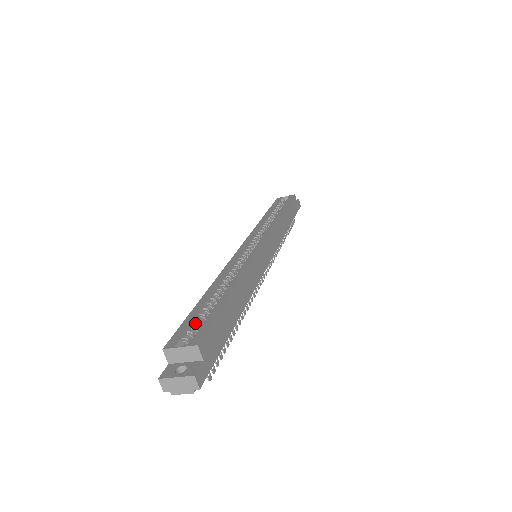
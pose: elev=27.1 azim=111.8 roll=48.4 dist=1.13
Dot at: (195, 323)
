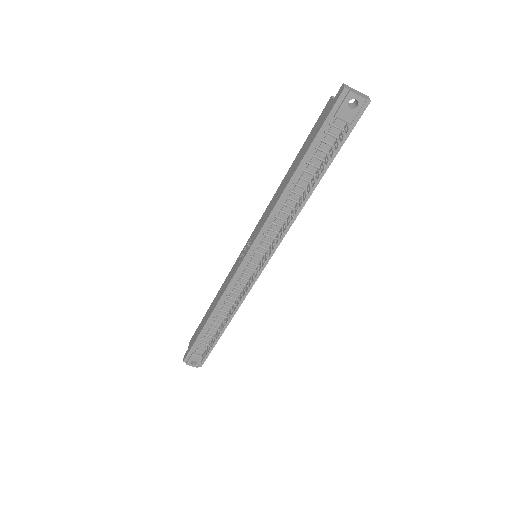
Dot at: occluded
